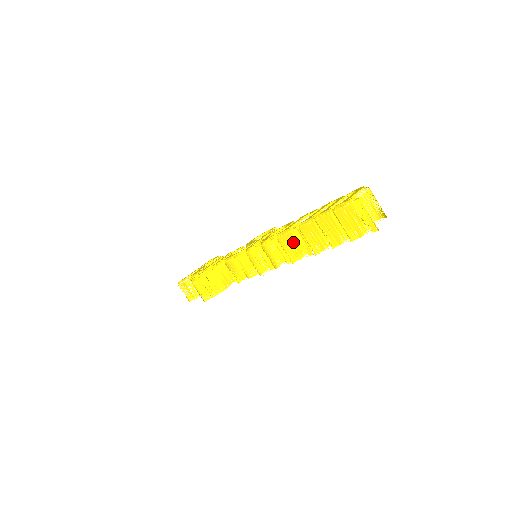
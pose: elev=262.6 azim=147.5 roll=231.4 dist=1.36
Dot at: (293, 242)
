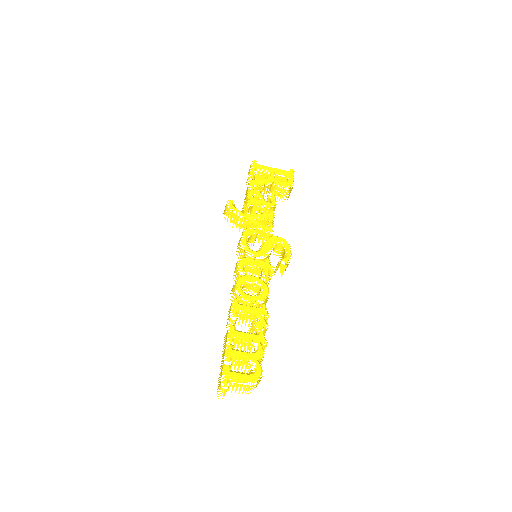
Dot at: (229, 317)
